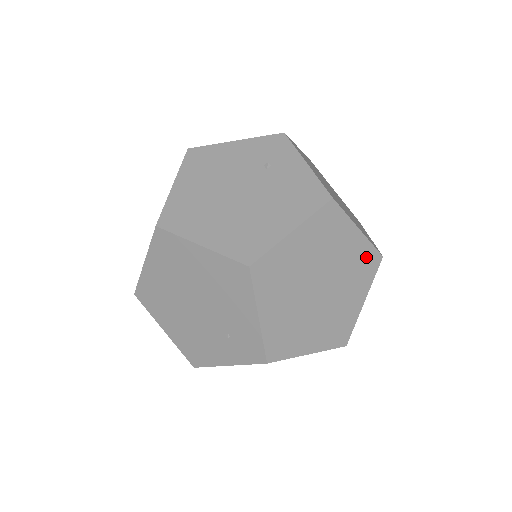
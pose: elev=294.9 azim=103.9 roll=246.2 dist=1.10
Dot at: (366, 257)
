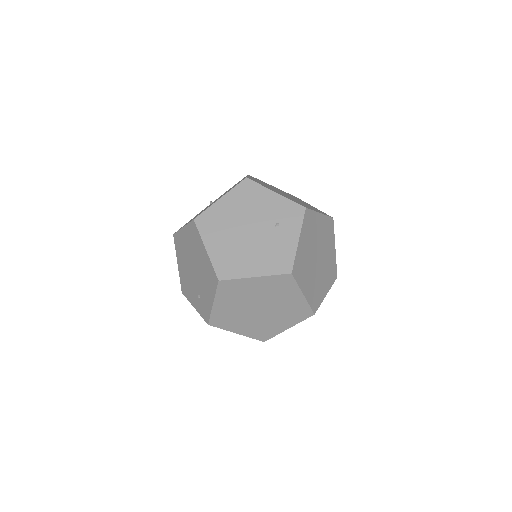
Dot at: (301, 309)
